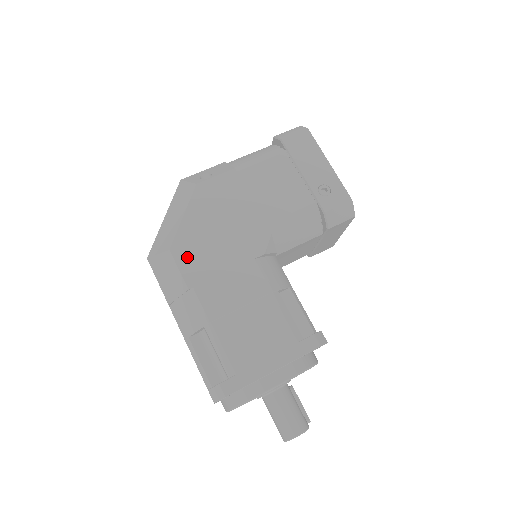
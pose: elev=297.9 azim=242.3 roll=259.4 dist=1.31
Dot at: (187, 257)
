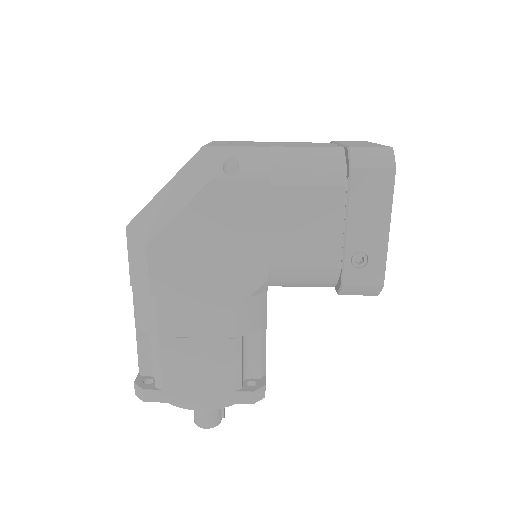
Dot at: (162, 262)
